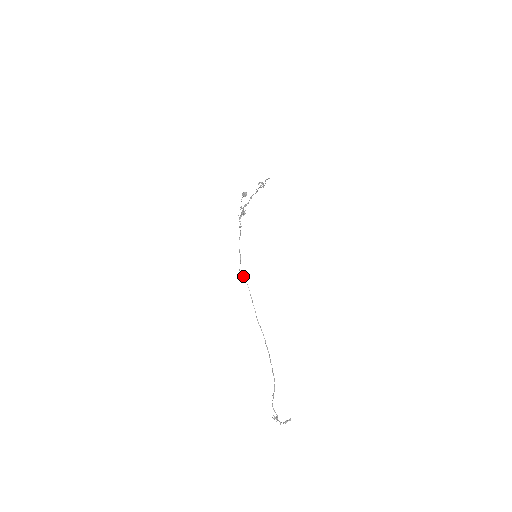
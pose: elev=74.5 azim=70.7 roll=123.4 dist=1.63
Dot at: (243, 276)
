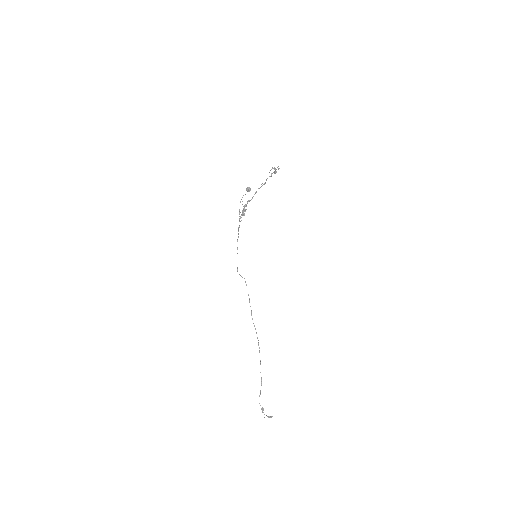
Dot at: (241, 276)
